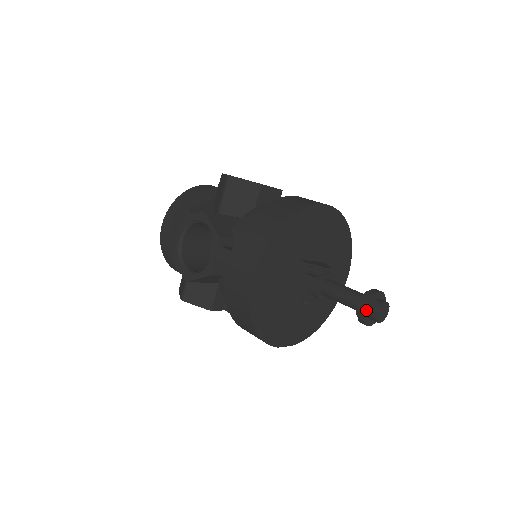
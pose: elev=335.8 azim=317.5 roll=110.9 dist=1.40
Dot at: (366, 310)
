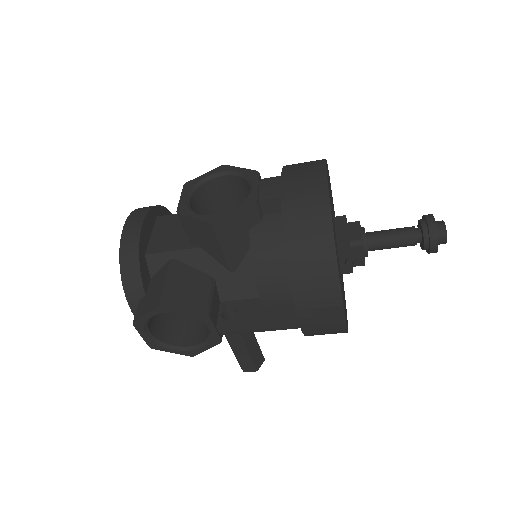
Dot at: (434, 222)
